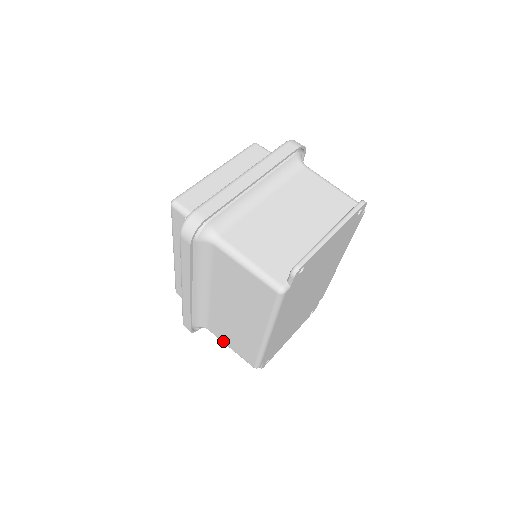
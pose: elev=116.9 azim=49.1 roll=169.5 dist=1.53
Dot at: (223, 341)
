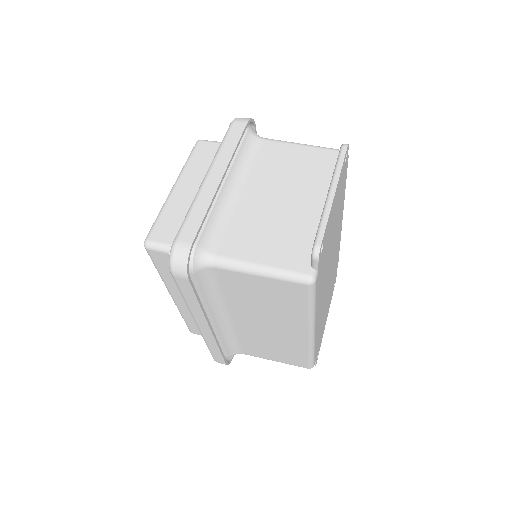
Dot at: (264, 358)
